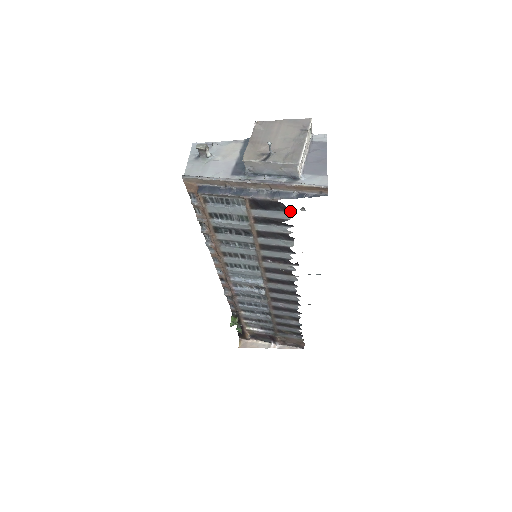
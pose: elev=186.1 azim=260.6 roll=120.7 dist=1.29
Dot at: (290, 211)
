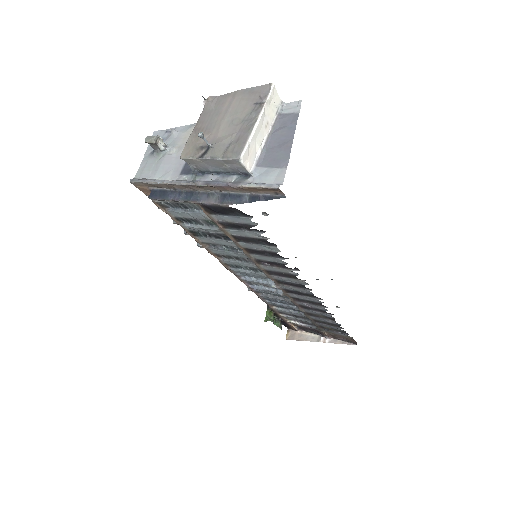
Dot at: (251, 216)
